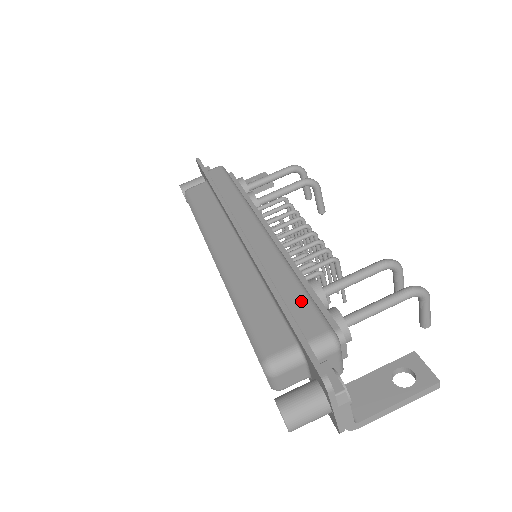
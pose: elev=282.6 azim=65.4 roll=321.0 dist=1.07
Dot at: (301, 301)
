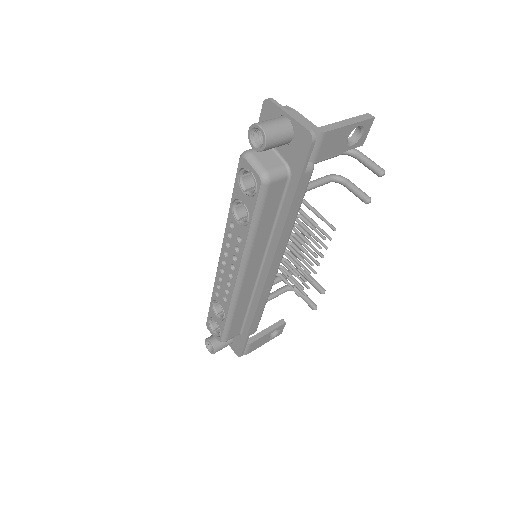
Dot at: occluded
